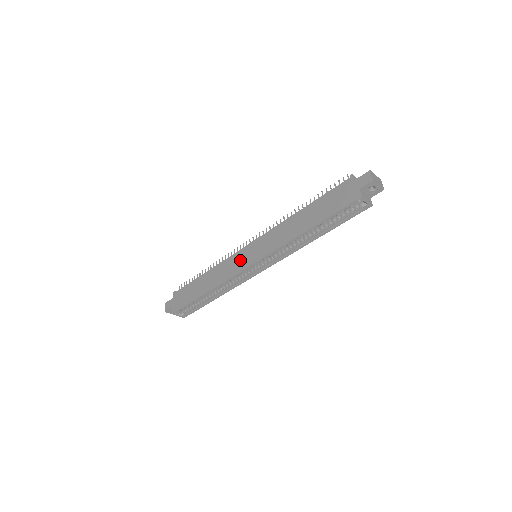
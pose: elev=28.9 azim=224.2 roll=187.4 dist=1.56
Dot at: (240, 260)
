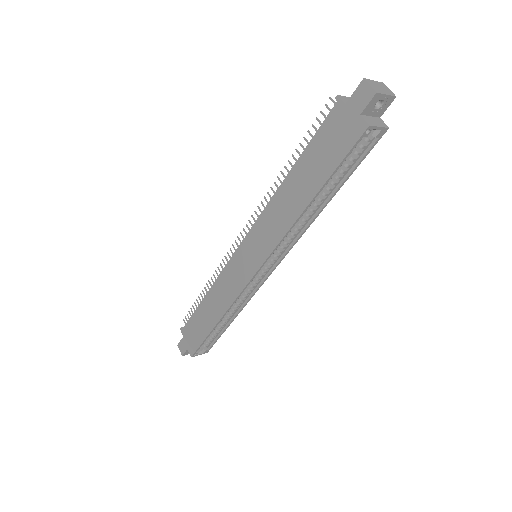
Dot at: (239, 270)
